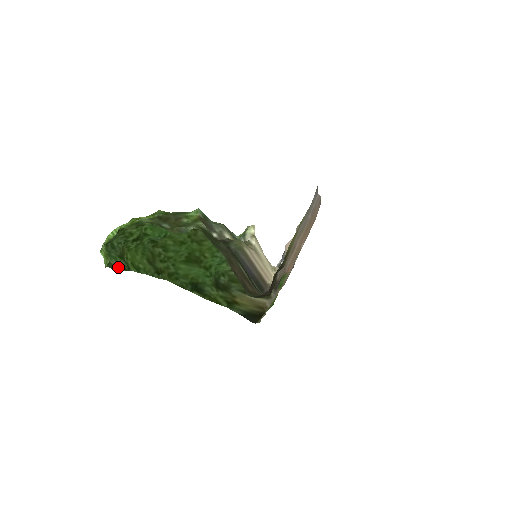
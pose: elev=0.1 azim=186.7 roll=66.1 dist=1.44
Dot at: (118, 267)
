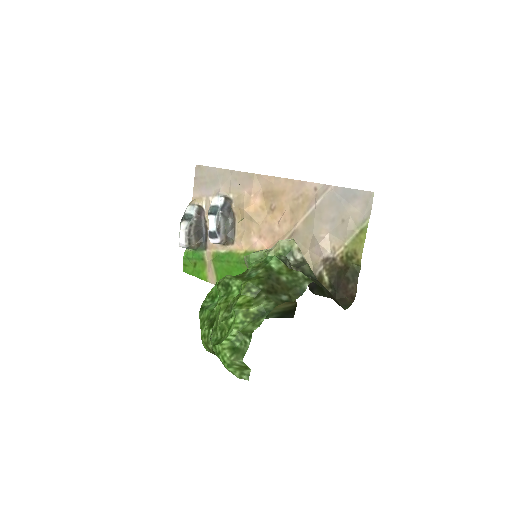
Dot at: occluded
